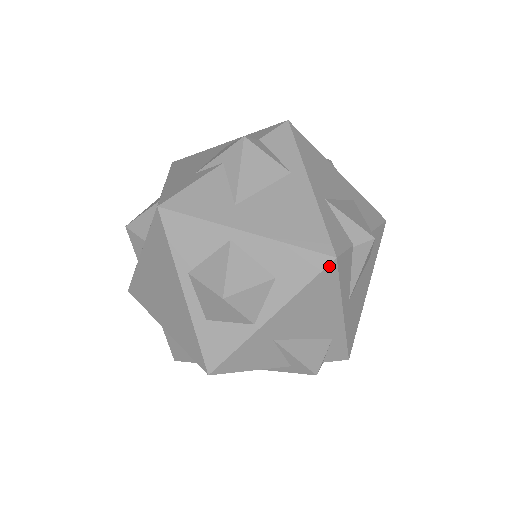
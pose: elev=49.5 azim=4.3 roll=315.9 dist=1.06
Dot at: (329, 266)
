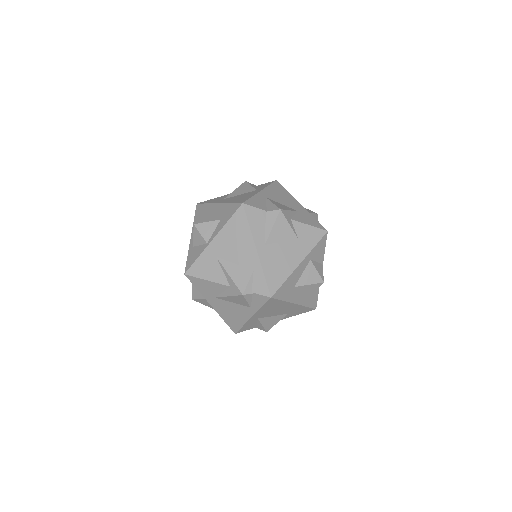
Dot at: (240, 208)
